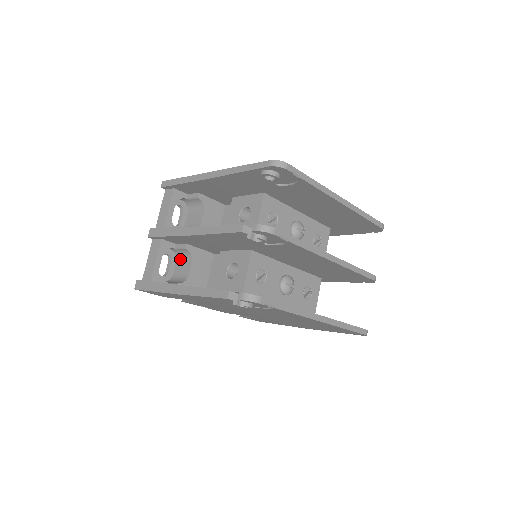
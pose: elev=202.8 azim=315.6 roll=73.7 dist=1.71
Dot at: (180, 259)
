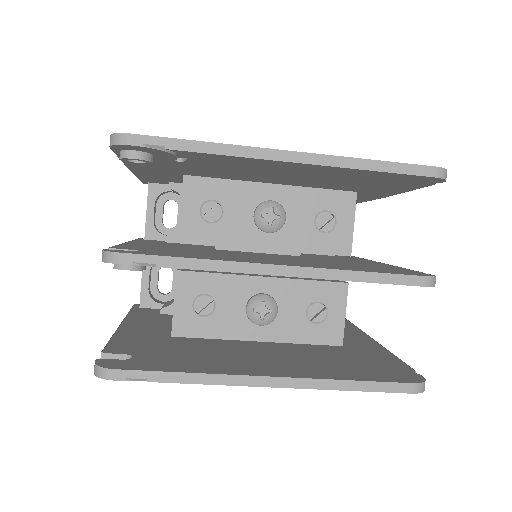
Dot at: occluded
